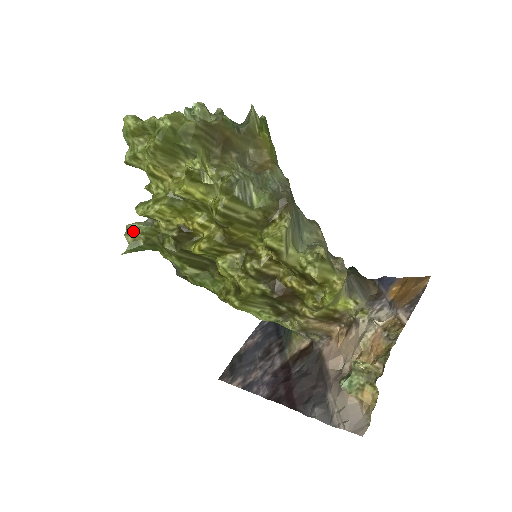
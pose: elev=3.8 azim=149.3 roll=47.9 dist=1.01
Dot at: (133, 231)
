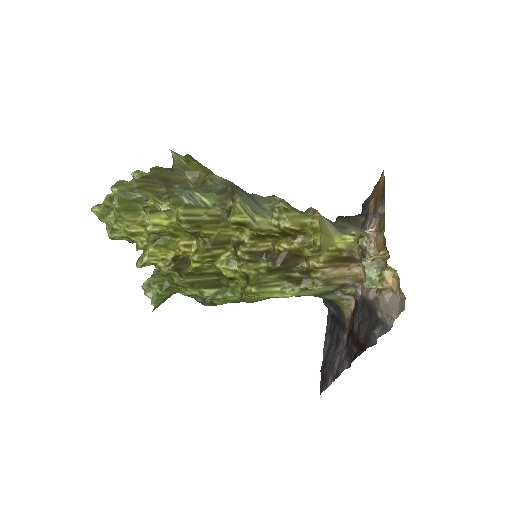
Dot at: (148, 287)
